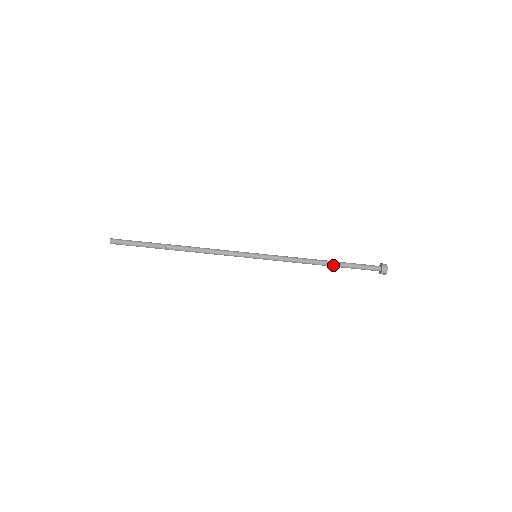
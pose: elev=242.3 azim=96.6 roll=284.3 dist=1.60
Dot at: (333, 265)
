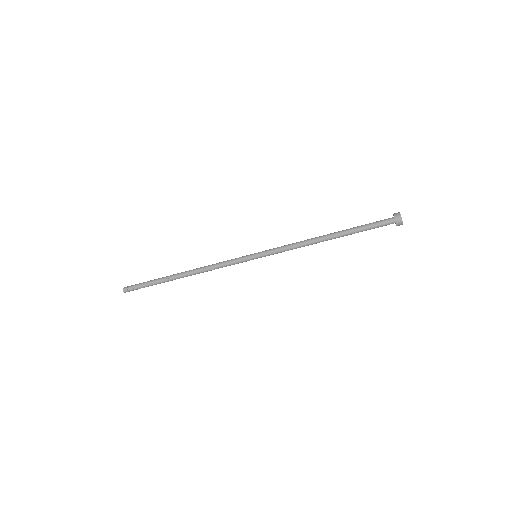
Dot at: (338, 236)
